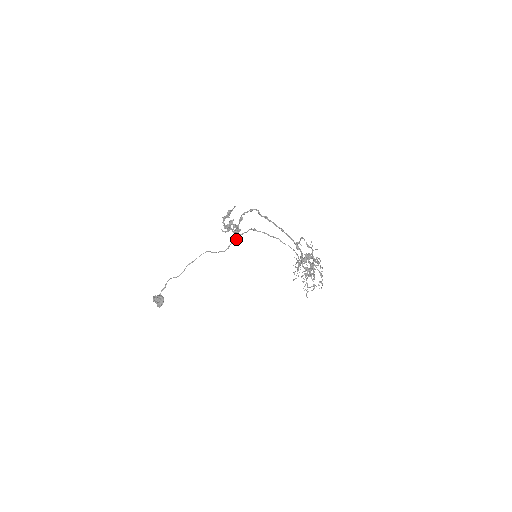
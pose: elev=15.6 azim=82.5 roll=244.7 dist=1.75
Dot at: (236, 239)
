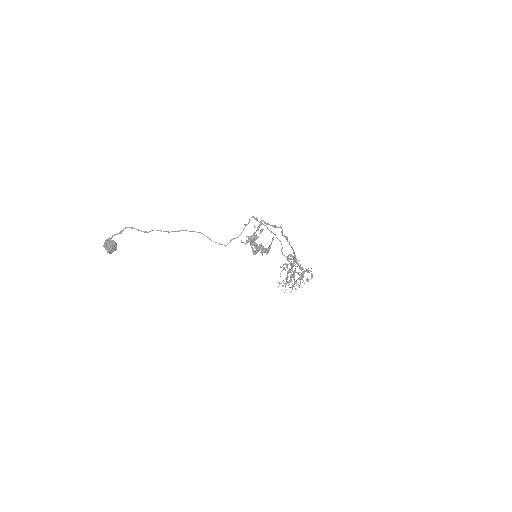
Dot at: occluded
